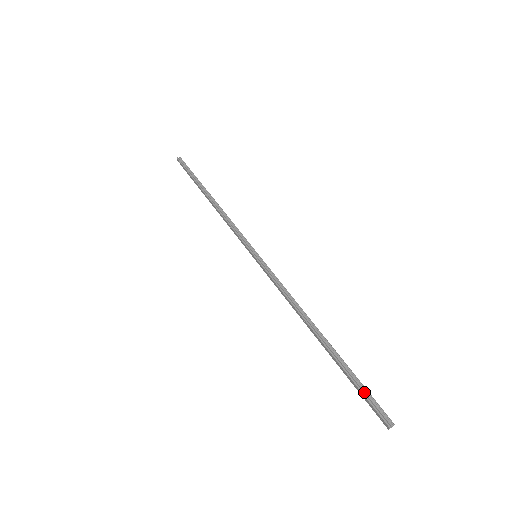
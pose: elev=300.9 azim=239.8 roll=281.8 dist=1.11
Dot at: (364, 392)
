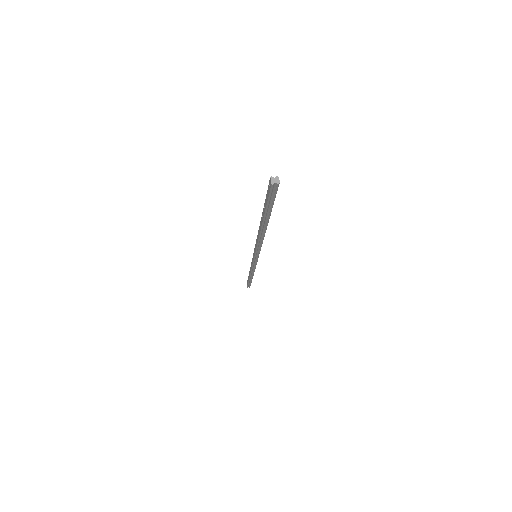
Dot at: occluded
